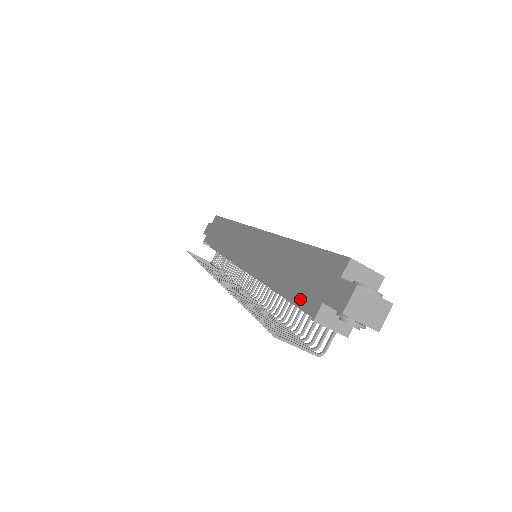
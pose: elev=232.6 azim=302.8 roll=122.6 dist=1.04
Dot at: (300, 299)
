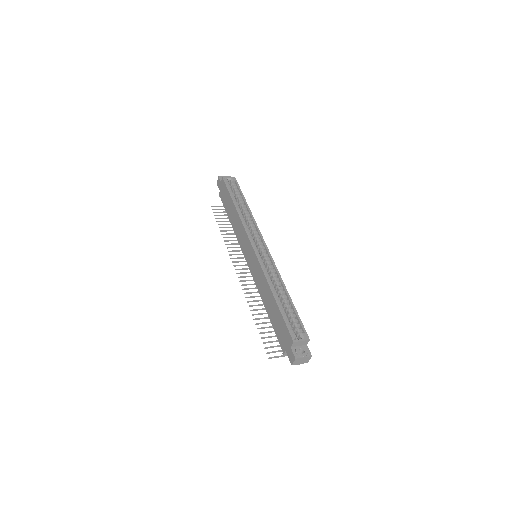
Dot at: (278, 337)
